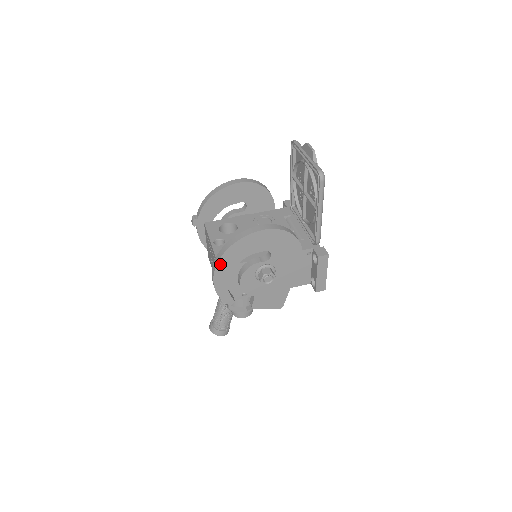
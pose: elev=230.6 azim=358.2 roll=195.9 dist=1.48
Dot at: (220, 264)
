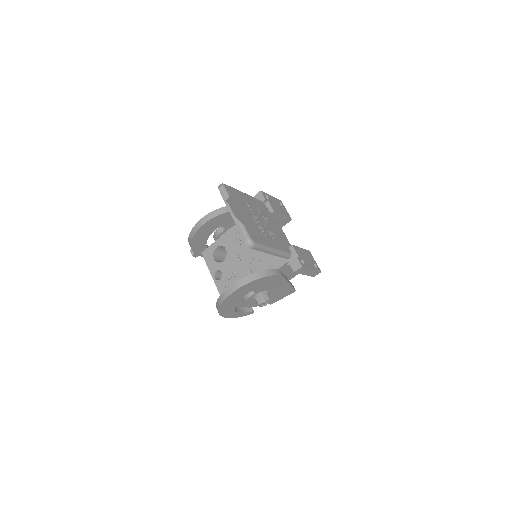
Dot at: (222, 314)
